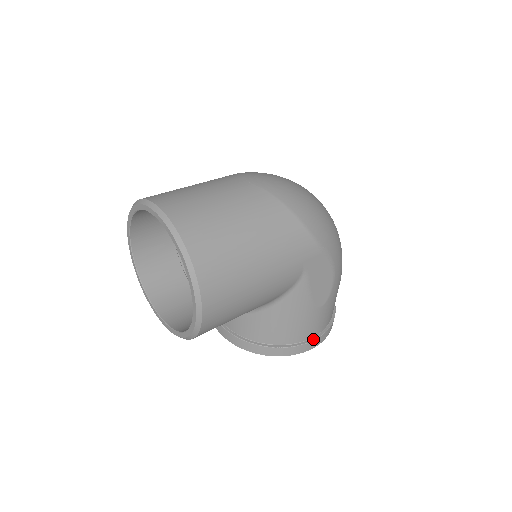
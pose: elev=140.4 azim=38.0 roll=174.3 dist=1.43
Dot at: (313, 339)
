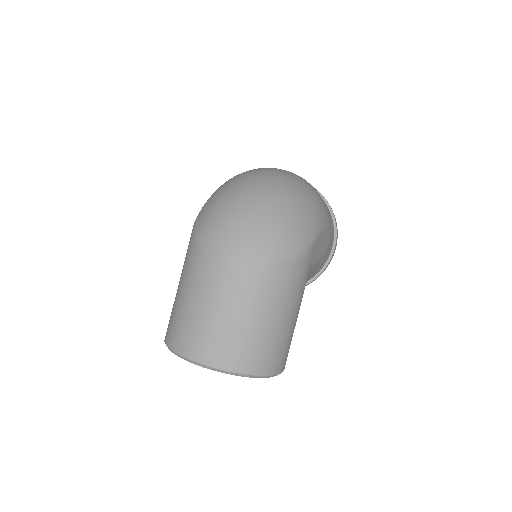
Dot at: (333, 251)
